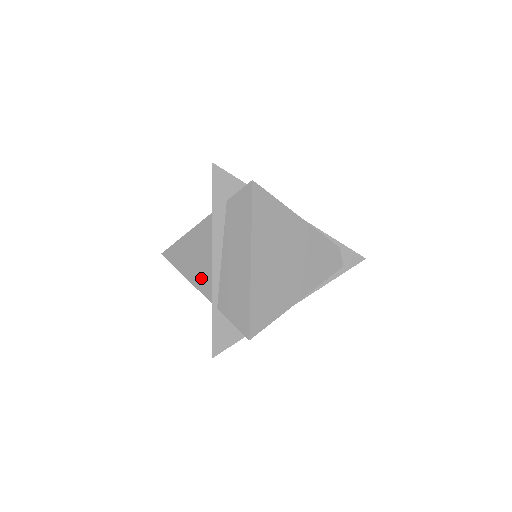
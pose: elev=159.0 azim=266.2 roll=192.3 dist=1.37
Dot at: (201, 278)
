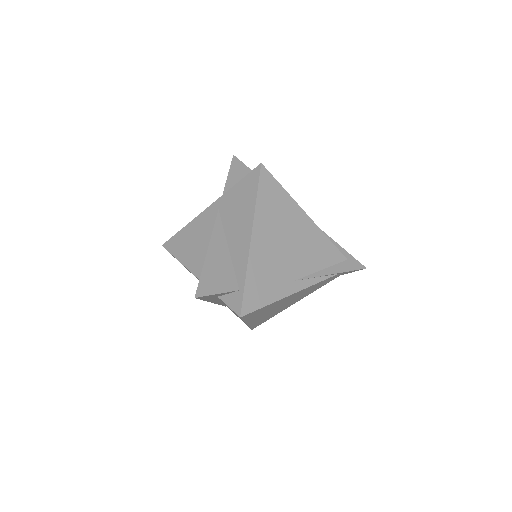
Dot at: occluded
